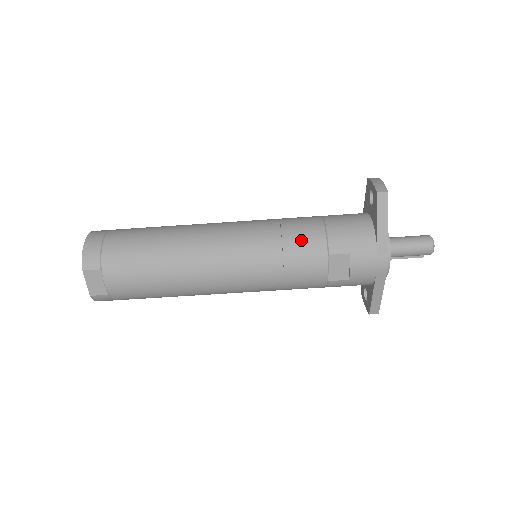
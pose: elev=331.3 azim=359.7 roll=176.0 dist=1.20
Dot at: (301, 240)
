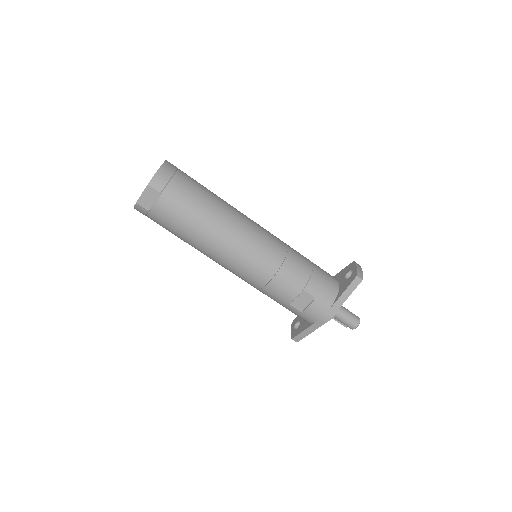
Dot at: (295, 269)
